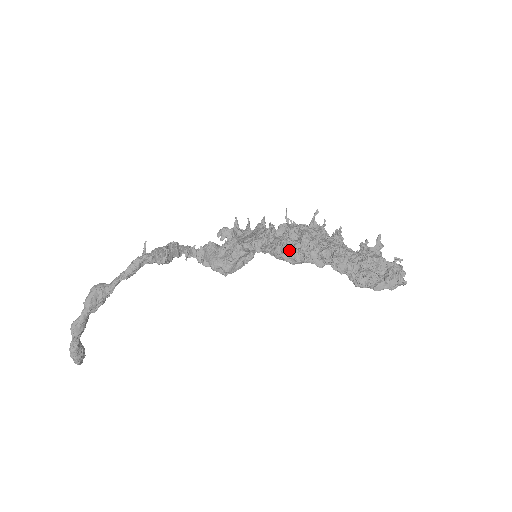
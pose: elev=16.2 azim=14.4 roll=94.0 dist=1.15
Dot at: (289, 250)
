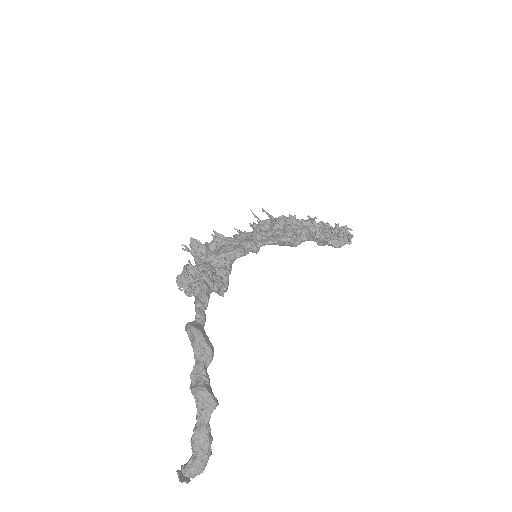
Dot at: (294, 232)
